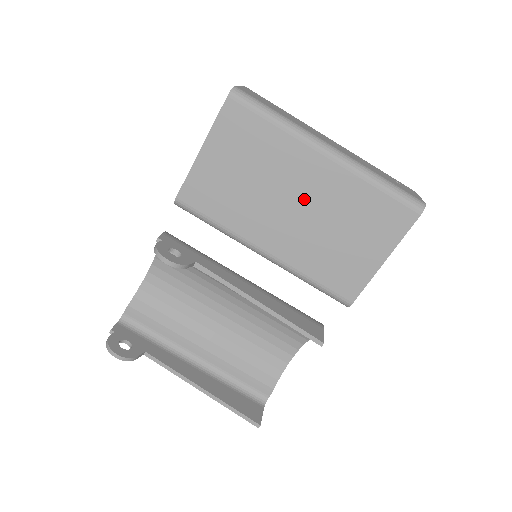
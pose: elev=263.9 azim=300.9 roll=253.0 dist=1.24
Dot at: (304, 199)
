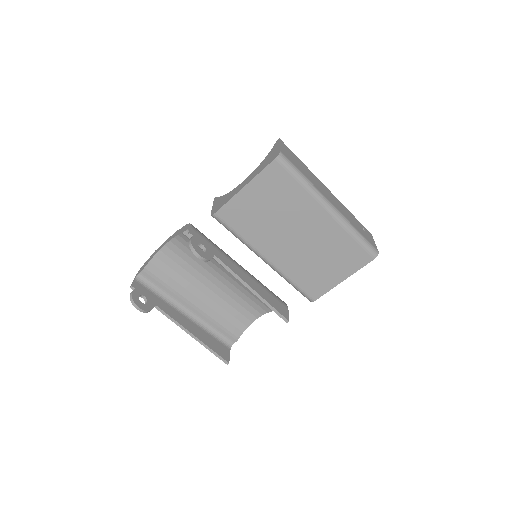
Dot at: (305, 234)
